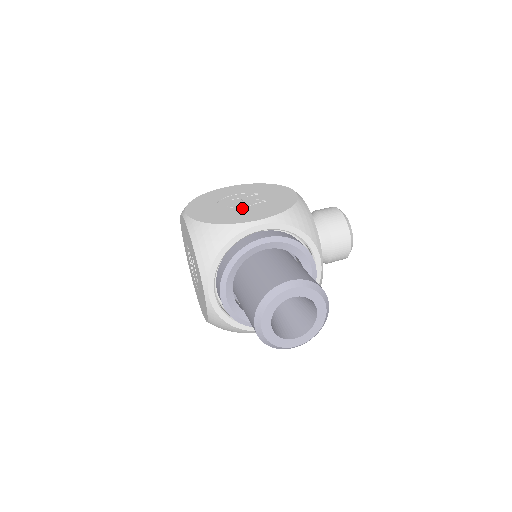
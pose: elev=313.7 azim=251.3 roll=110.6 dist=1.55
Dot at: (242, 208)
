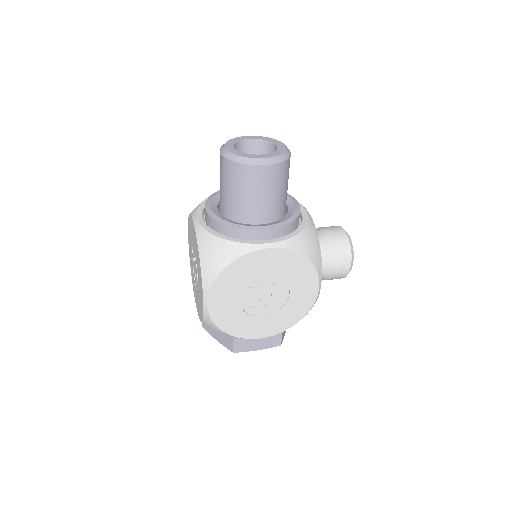
Dot at: occluded
